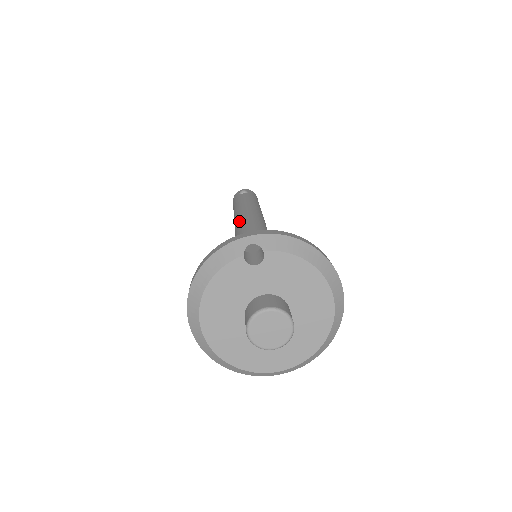
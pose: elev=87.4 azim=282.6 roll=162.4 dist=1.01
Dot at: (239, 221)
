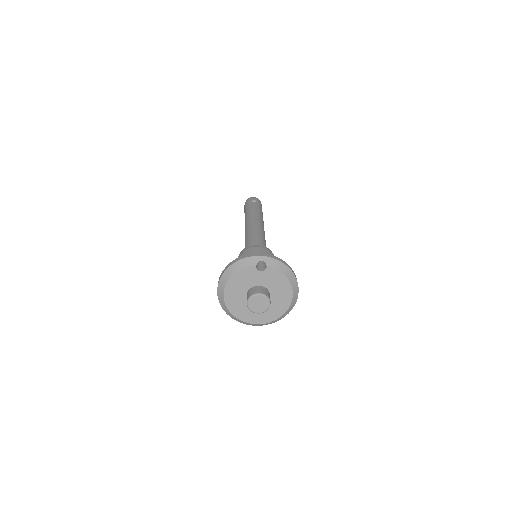
Dot at: (250, 227)
